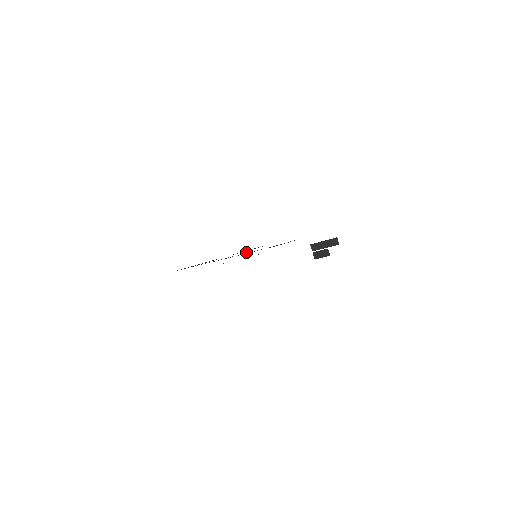
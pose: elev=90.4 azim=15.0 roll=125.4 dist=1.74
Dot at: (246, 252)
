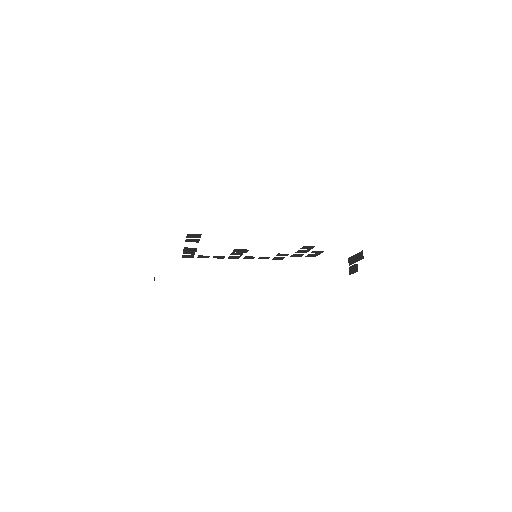
Dot at: (240, 249)
